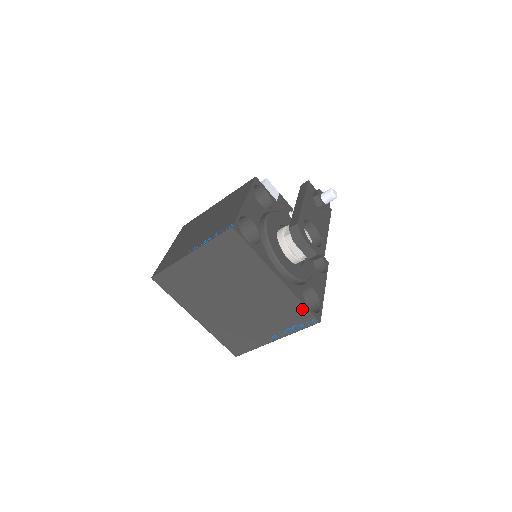
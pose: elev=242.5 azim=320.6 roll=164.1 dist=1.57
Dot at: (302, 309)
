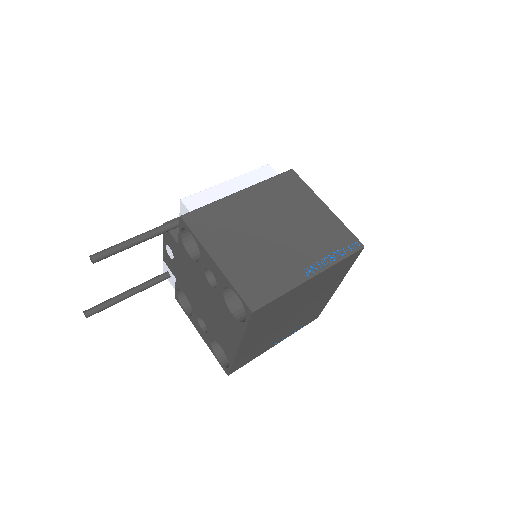
Dot at: (321, 310)
